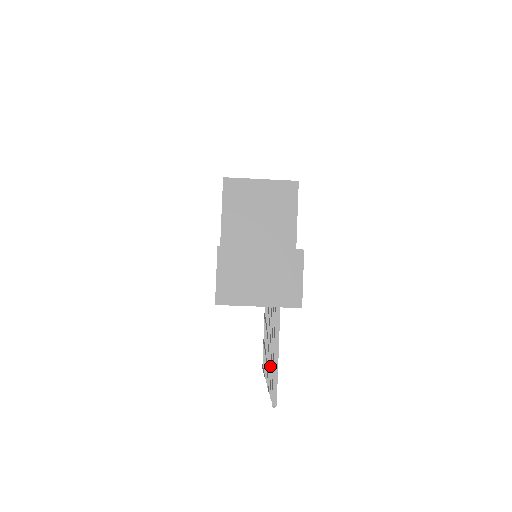
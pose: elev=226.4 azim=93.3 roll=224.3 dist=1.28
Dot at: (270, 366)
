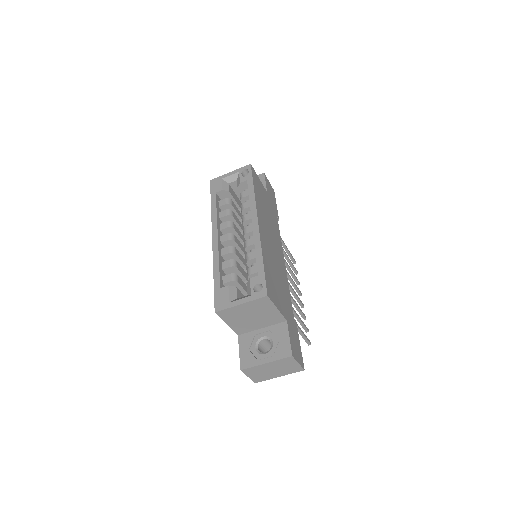
Dot at: (299, 312)
